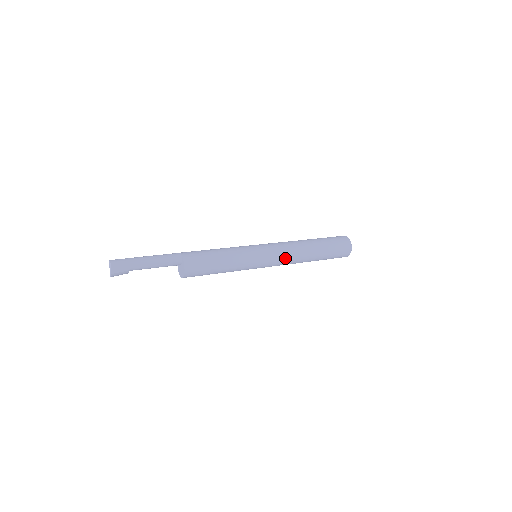
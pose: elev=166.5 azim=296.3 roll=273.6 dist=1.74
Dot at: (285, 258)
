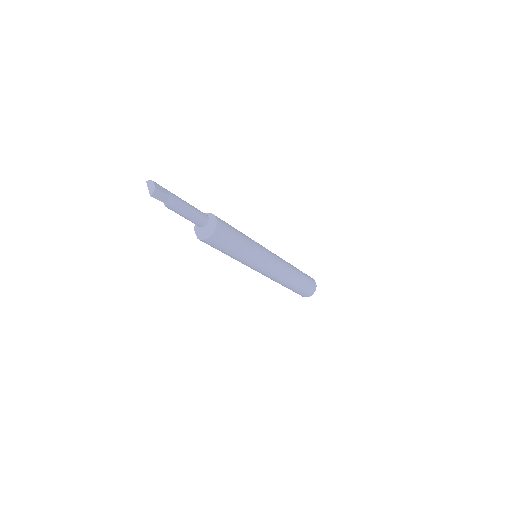
Dot at: (280, 261)
